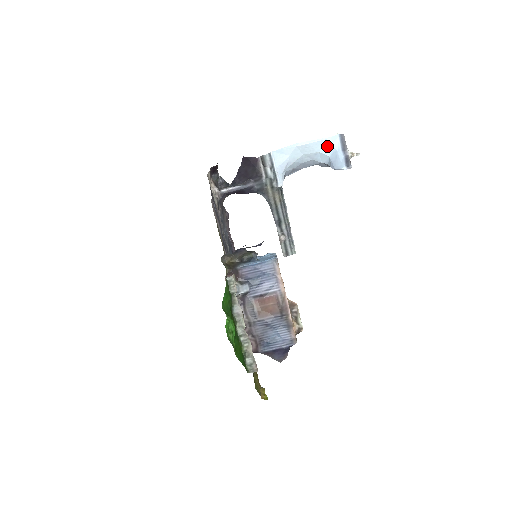
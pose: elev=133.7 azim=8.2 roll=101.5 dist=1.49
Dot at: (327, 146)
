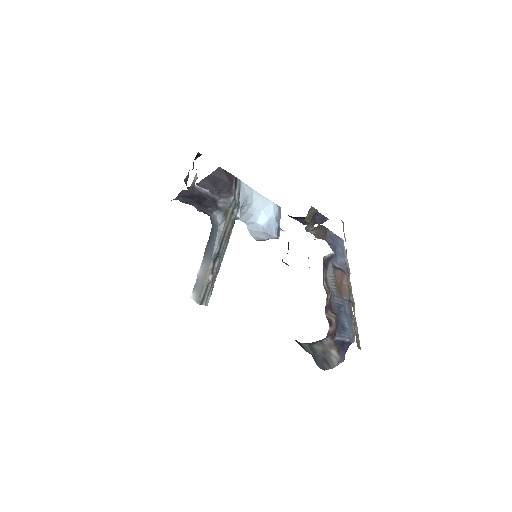
Dot at: (270, 209)
